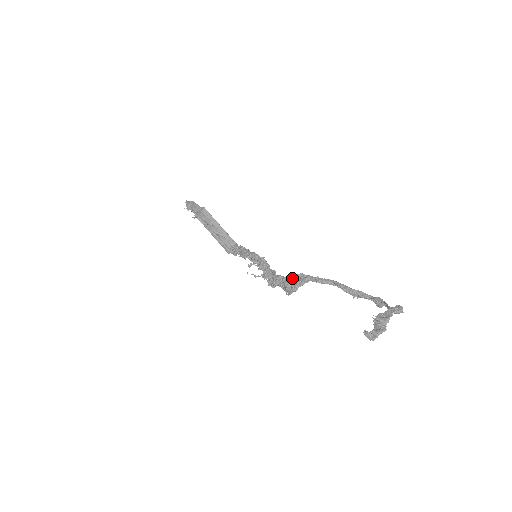
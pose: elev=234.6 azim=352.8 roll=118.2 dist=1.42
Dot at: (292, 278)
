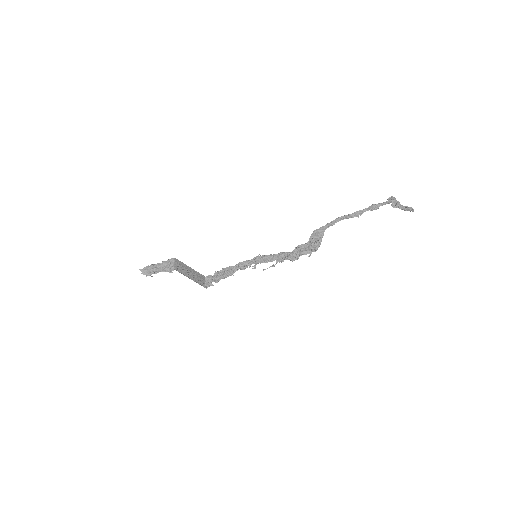
Dot at: (311, 238)
